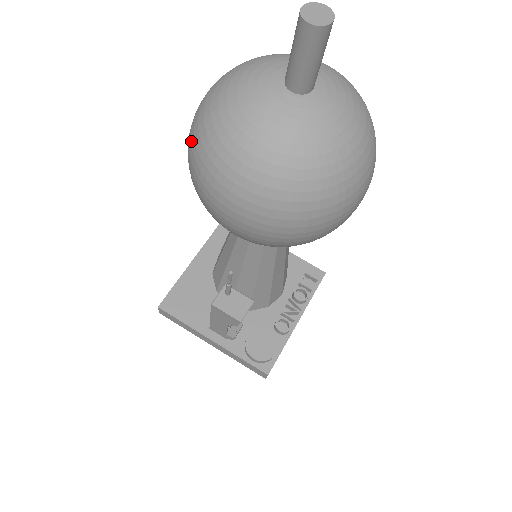
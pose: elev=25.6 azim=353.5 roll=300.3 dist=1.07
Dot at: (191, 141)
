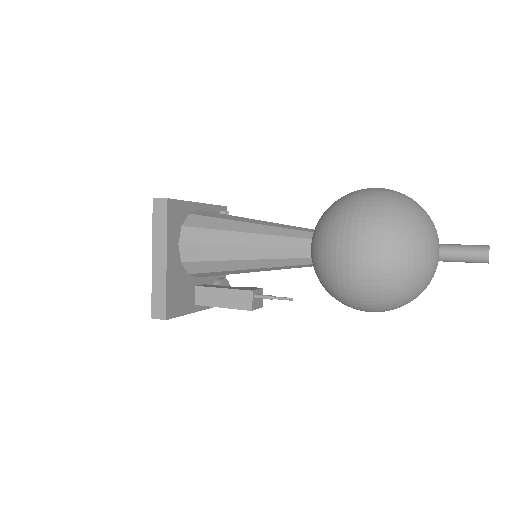
Dot at: (381, 293)
